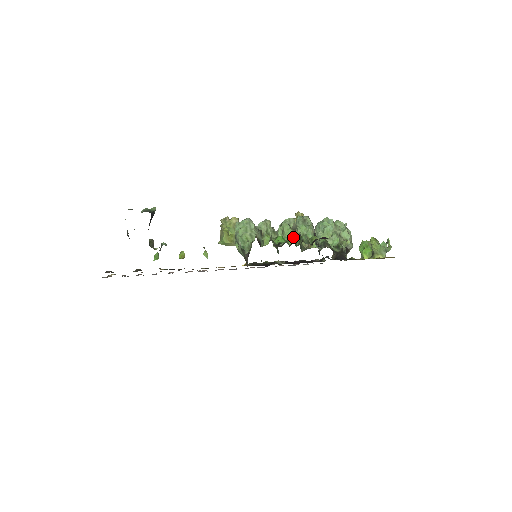
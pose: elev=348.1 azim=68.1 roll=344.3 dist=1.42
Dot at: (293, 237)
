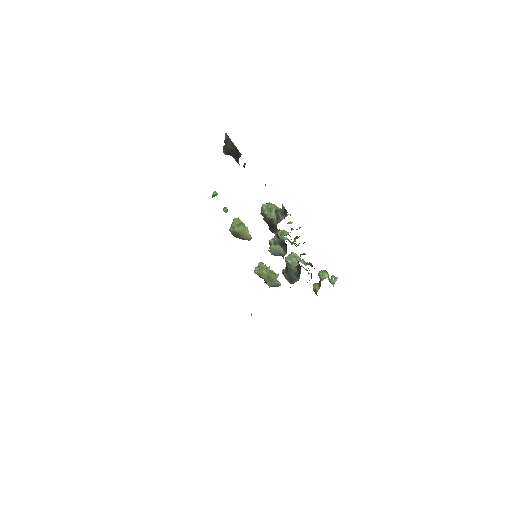
Dot at: (290, 236)
